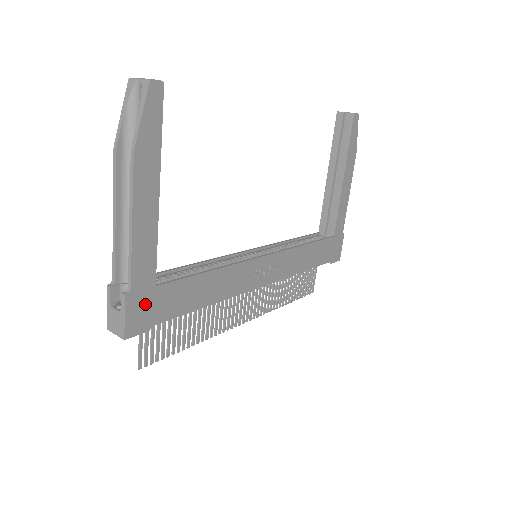
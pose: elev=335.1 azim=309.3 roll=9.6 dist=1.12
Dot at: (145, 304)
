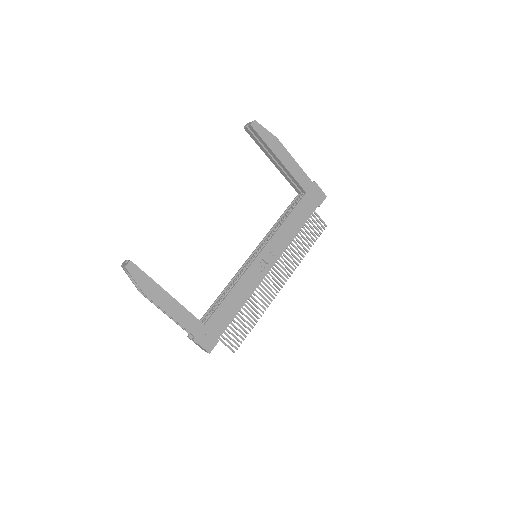
Dot at: (206, 335)
